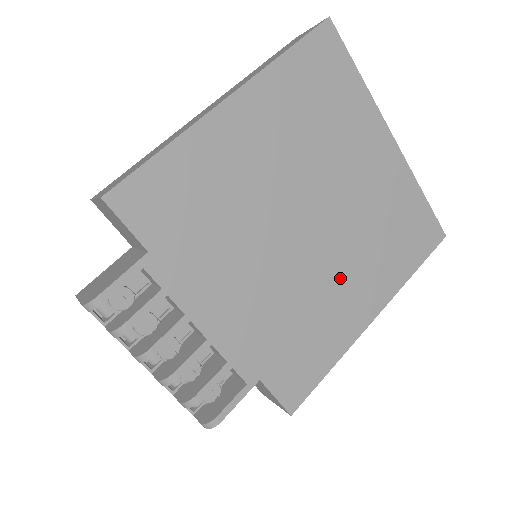
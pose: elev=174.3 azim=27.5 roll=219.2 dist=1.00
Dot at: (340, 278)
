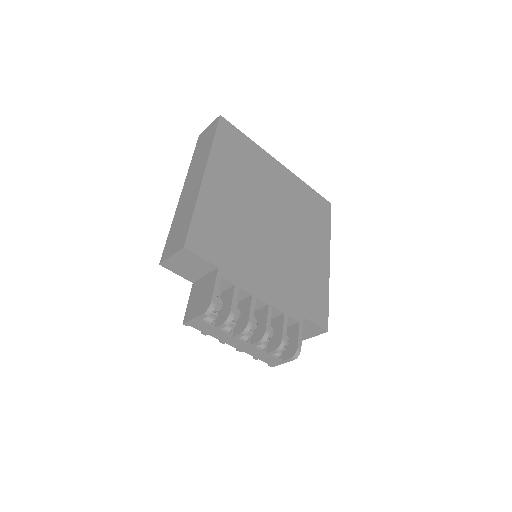
Dot at: (303, 246)
